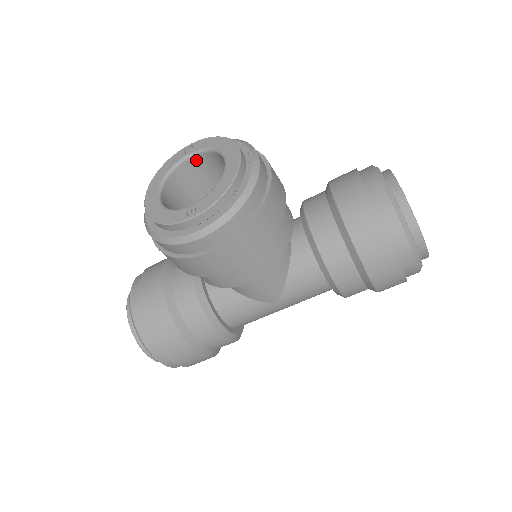
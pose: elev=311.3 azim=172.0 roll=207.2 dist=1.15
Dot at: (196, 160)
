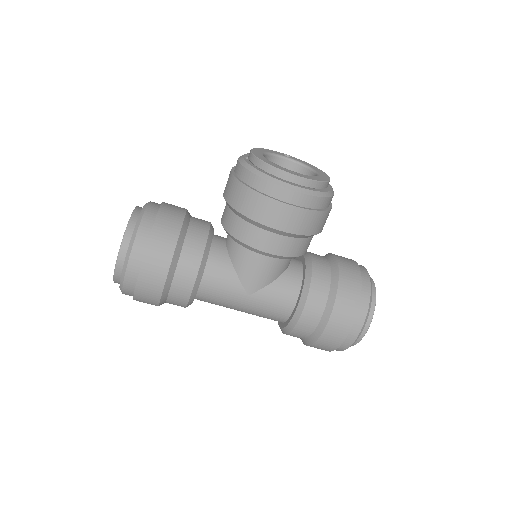
Dot at: (288, 164)
